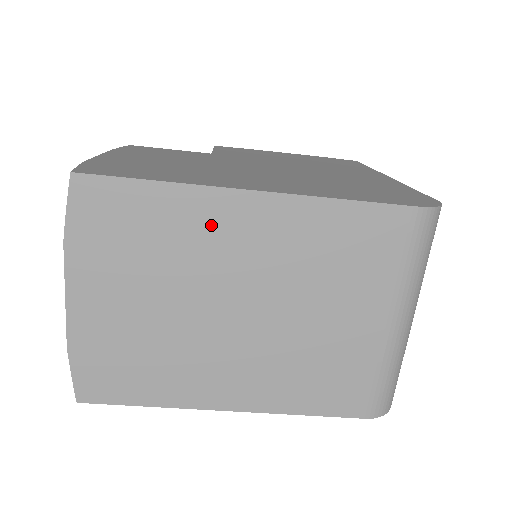
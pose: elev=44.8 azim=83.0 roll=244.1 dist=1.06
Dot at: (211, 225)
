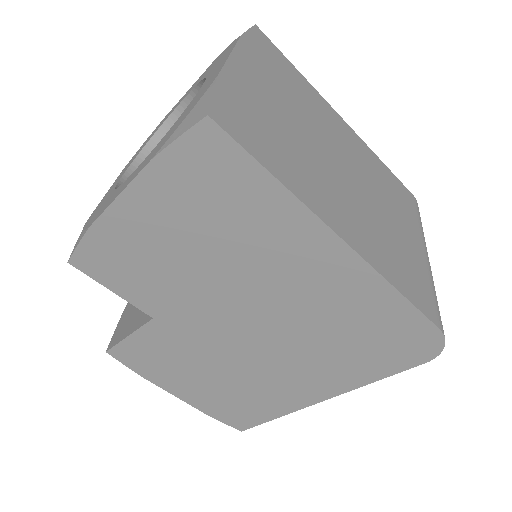
Dot at: (326, 114)
